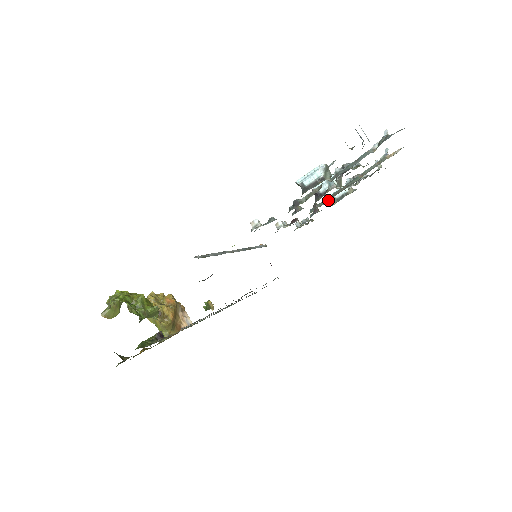
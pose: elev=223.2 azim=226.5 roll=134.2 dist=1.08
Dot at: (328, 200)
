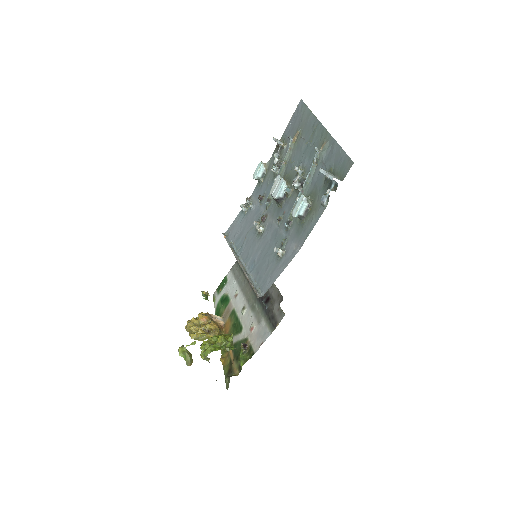
Dot at: occluded
